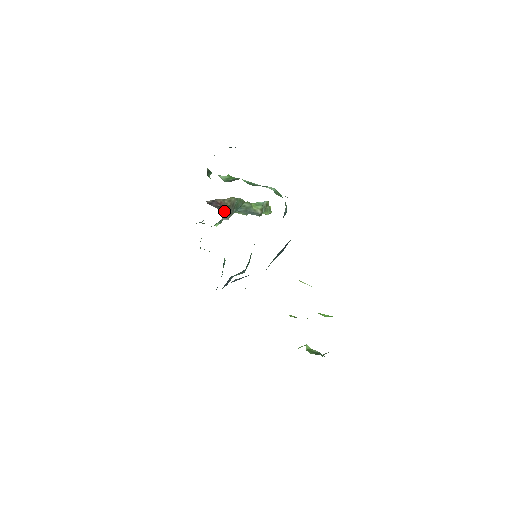
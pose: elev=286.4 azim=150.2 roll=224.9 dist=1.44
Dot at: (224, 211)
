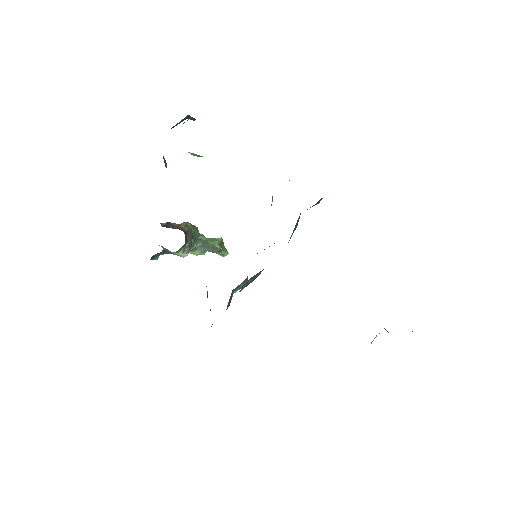
Dot at: (185, 235)
